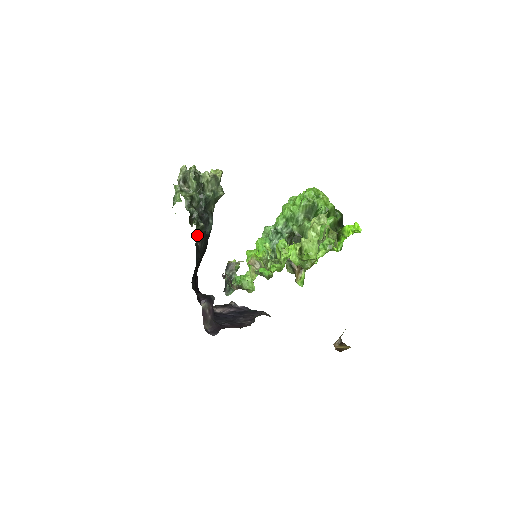
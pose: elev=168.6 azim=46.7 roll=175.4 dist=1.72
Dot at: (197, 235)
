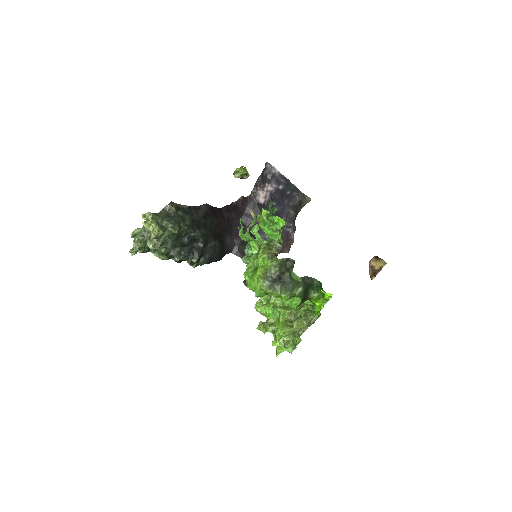
Dot at: (200, 260)
